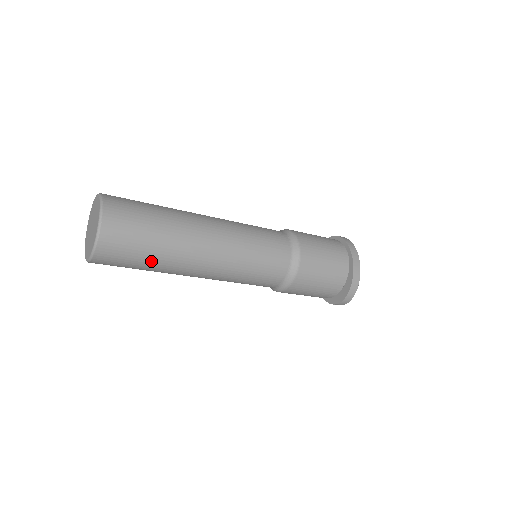
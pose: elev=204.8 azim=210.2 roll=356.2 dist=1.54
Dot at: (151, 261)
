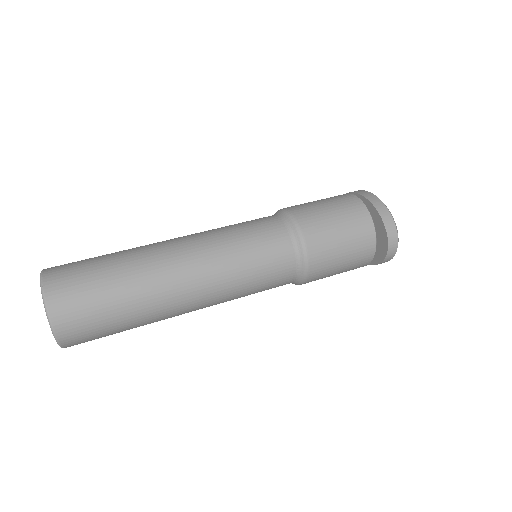
Dot at: (121, 300)
